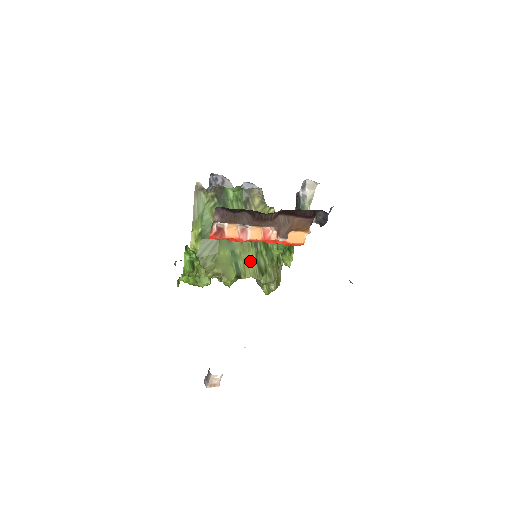
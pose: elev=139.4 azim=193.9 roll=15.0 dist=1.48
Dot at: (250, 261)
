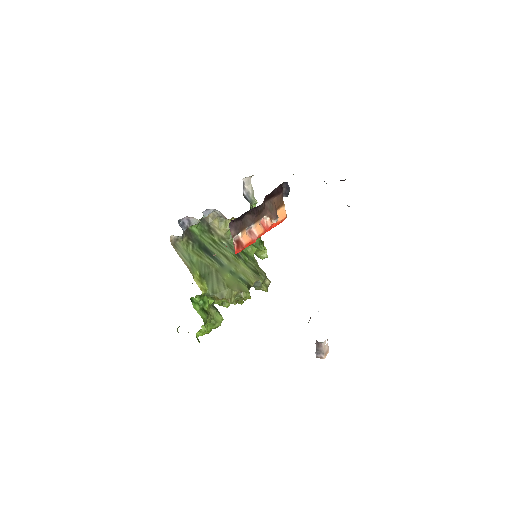
Dot at: (245, 270)
